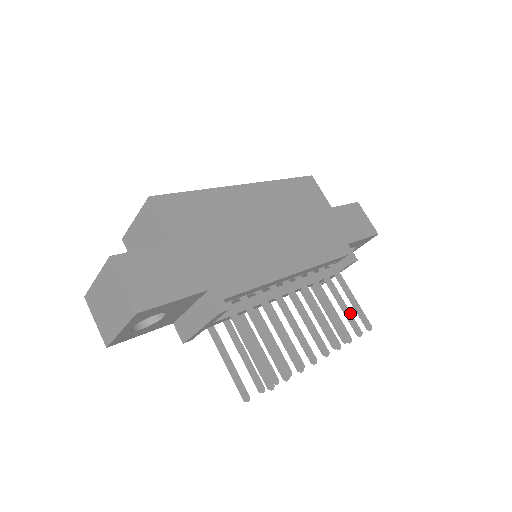
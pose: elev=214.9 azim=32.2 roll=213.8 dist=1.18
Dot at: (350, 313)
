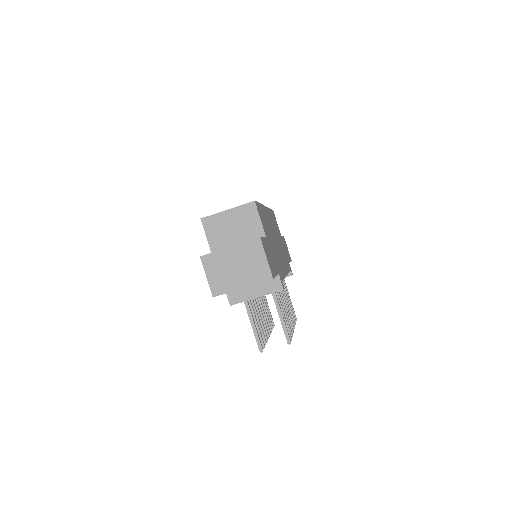
Dot at: occluded
